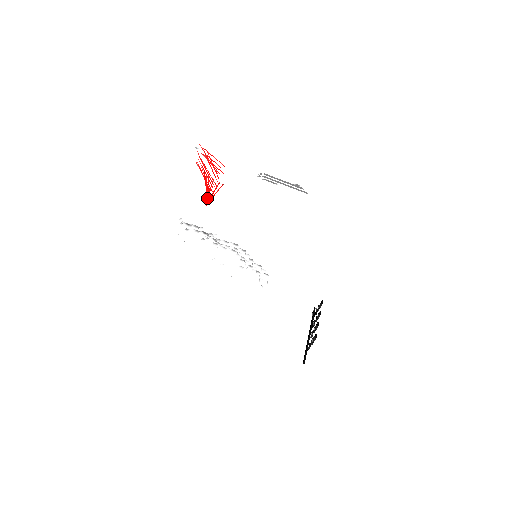
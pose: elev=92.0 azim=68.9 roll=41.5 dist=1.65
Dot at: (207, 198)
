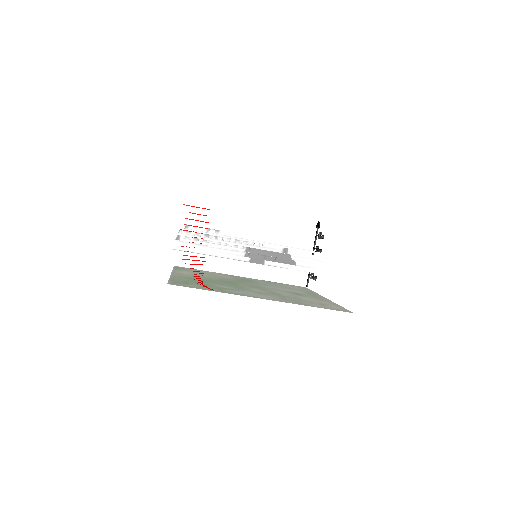
Dot at: occluded
